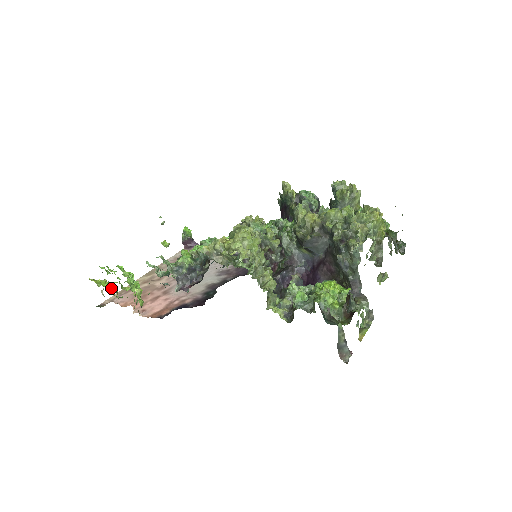
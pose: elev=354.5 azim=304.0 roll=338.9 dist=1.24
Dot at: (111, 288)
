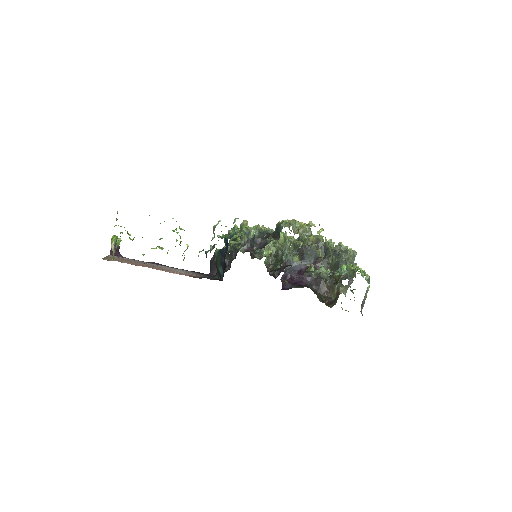
Dot at: occluded
